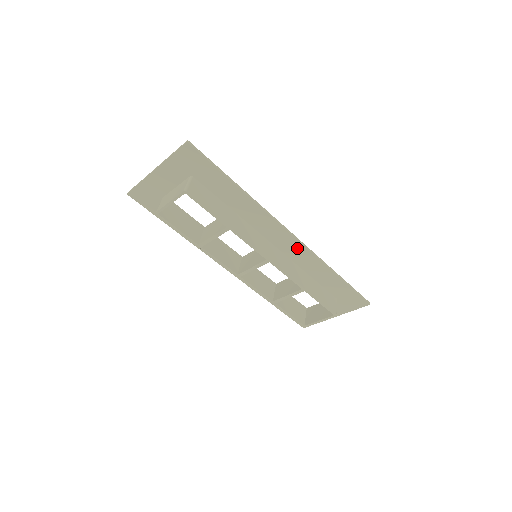
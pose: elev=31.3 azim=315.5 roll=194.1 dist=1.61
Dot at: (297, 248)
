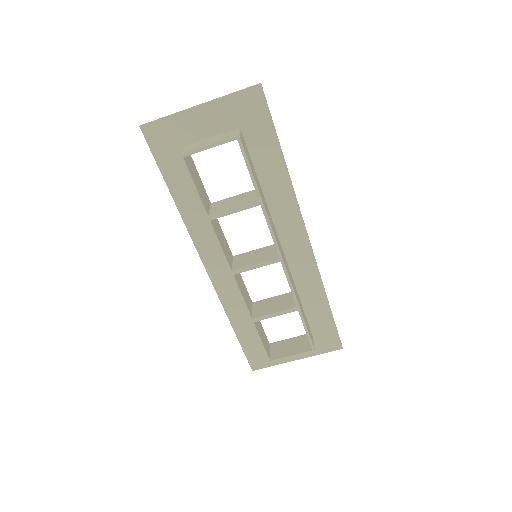
Dot at: (305, 258)
